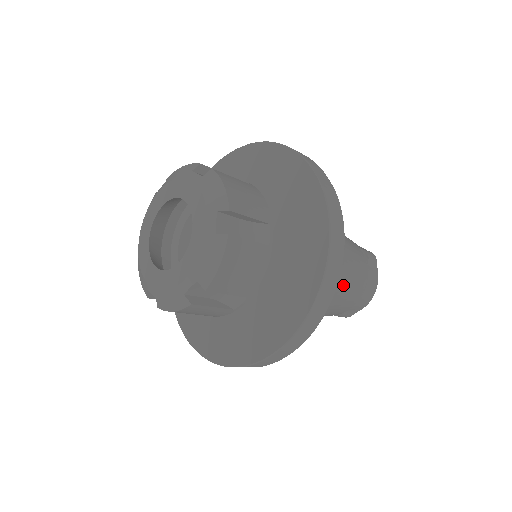
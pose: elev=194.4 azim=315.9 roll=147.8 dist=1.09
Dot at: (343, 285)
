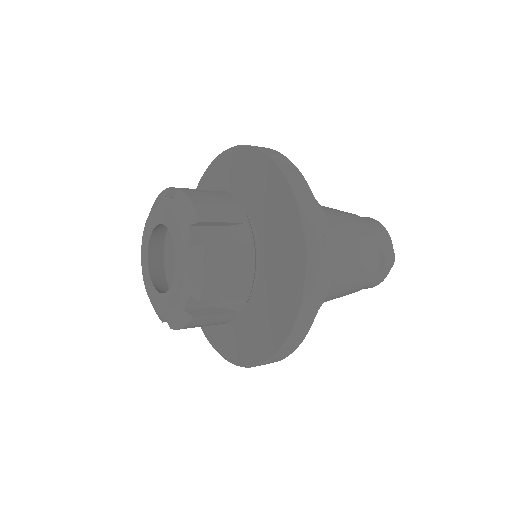
Dot at: (328, 300)
